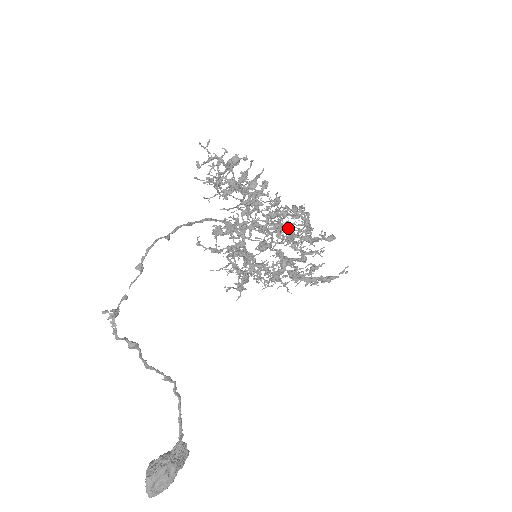
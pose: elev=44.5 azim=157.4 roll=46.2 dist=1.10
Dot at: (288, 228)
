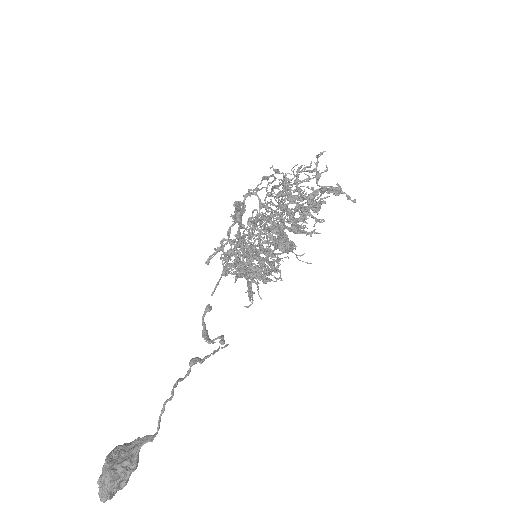
Dot at: (256, 217)
